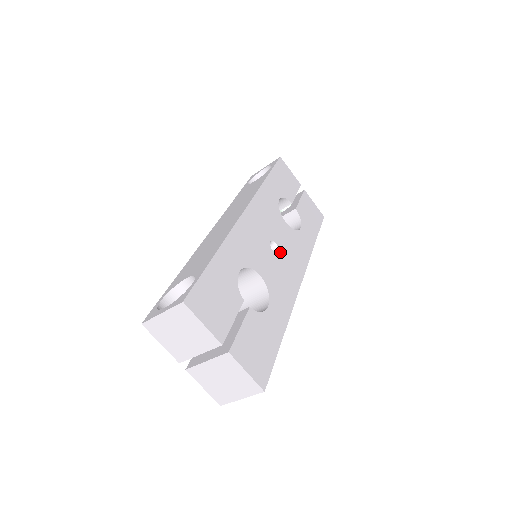
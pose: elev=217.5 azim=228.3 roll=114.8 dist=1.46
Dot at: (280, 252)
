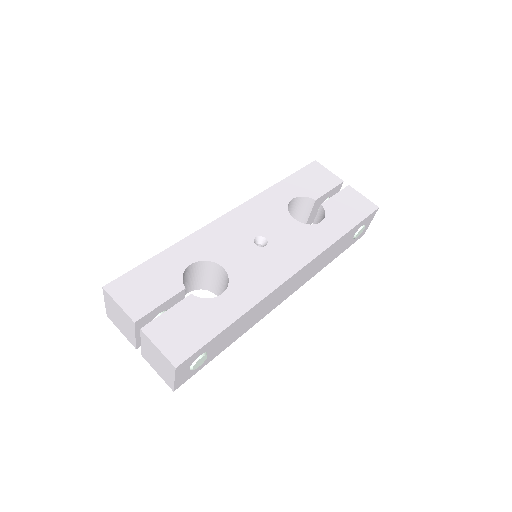
Dot at: (269, 246)
